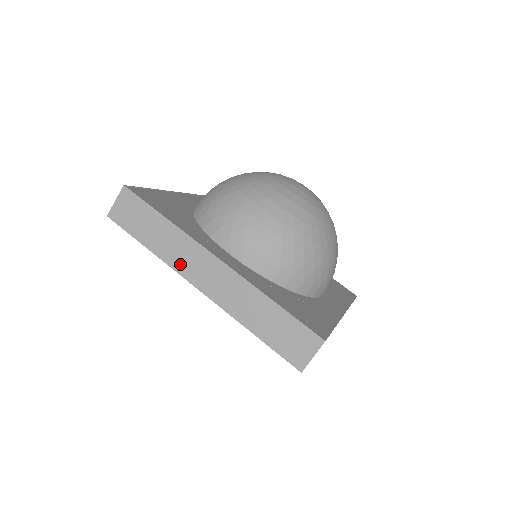
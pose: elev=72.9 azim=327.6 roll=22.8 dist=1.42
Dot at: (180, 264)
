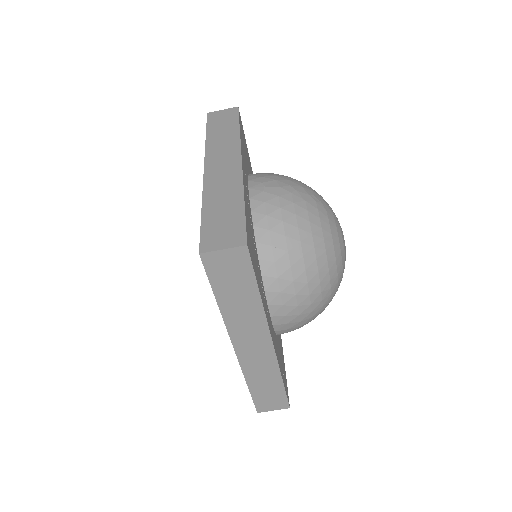
Dot at: (237, 329)
